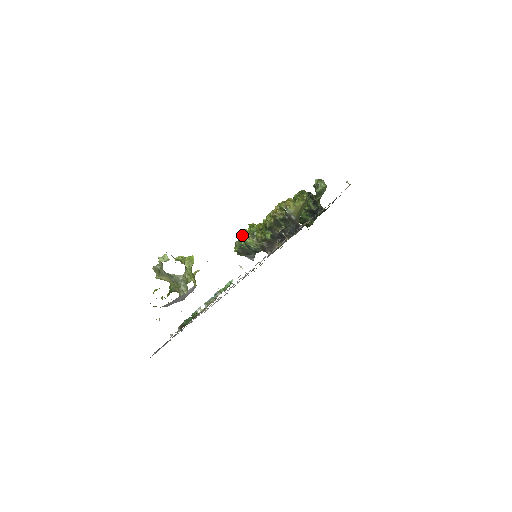
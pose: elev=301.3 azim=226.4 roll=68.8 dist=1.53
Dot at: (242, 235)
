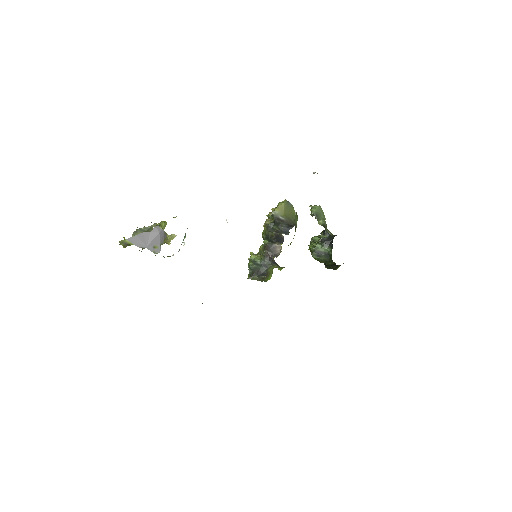
Dot at: occluded
